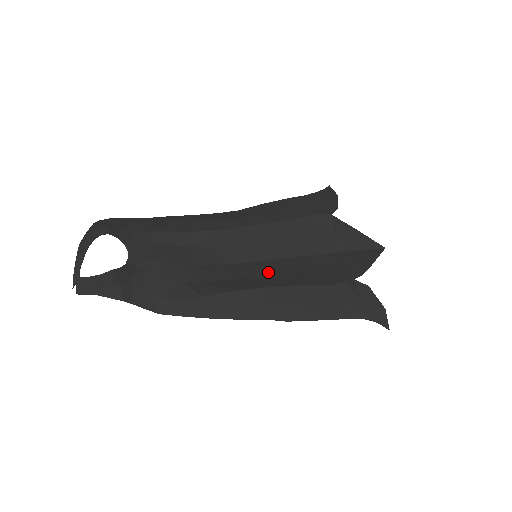
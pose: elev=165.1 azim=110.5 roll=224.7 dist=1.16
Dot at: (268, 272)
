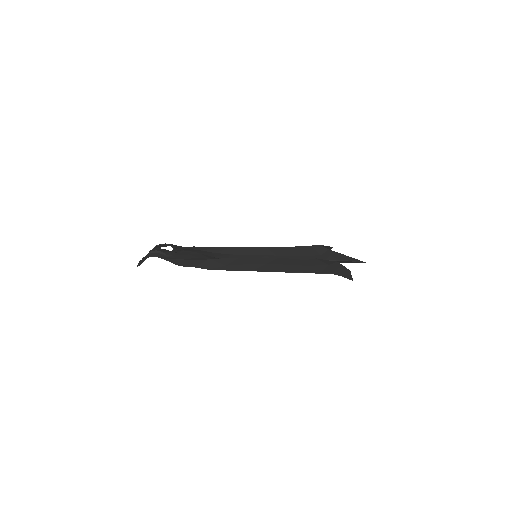
Dot at: occluded
